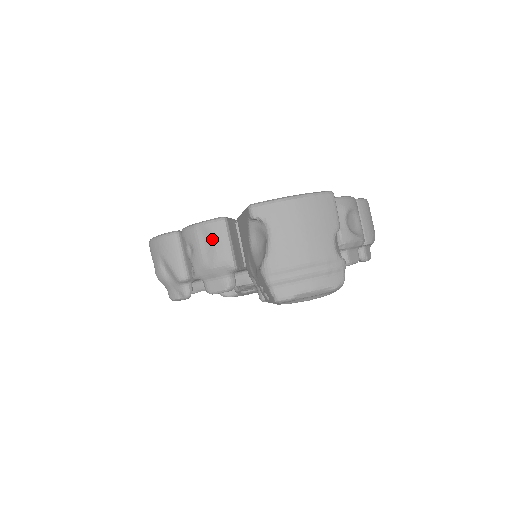
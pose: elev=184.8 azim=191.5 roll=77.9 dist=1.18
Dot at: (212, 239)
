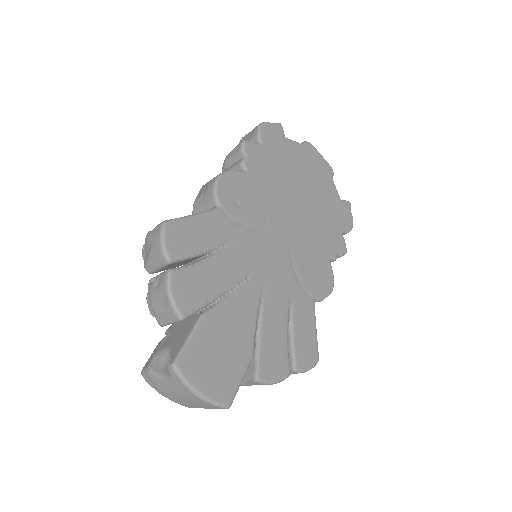
Dot at: (165, 310)
